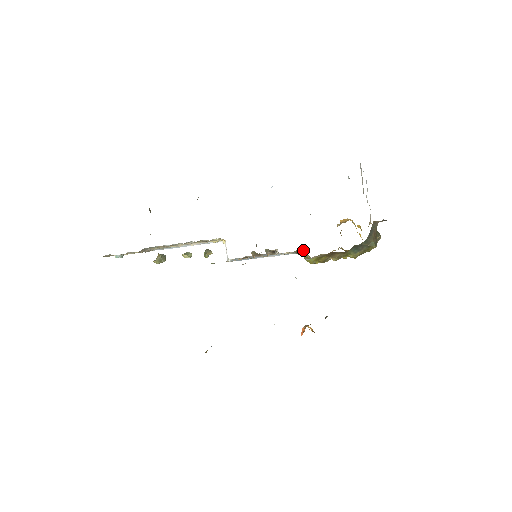
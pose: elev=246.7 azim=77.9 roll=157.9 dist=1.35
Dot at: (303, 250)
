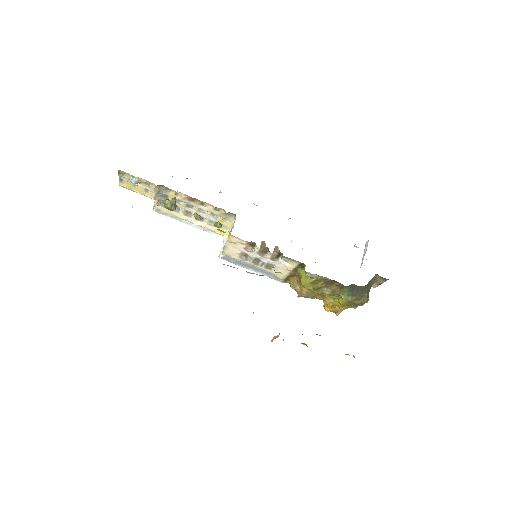
Dot at: occluded
